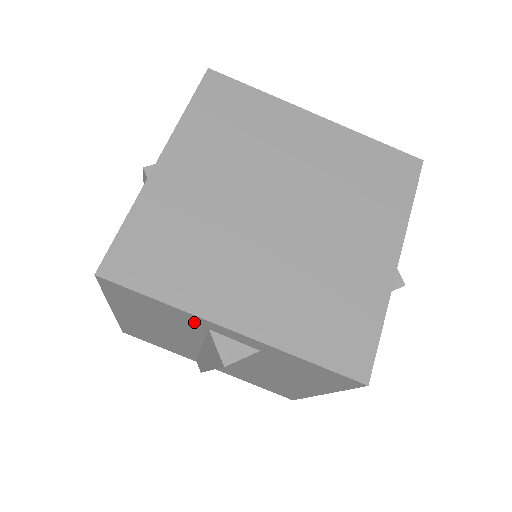
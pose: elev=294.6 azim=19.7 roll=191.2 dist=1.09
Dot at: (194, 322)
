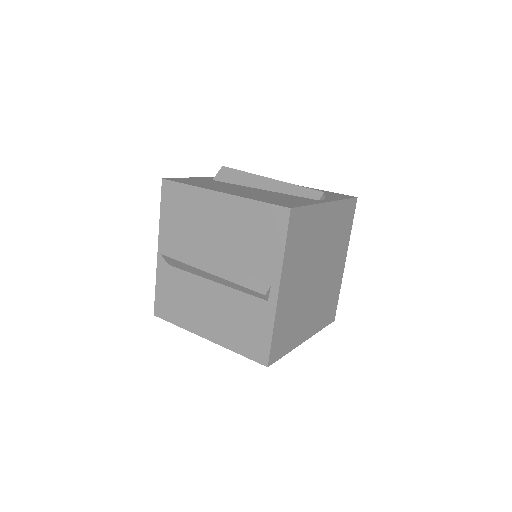
Dot at: occluded
